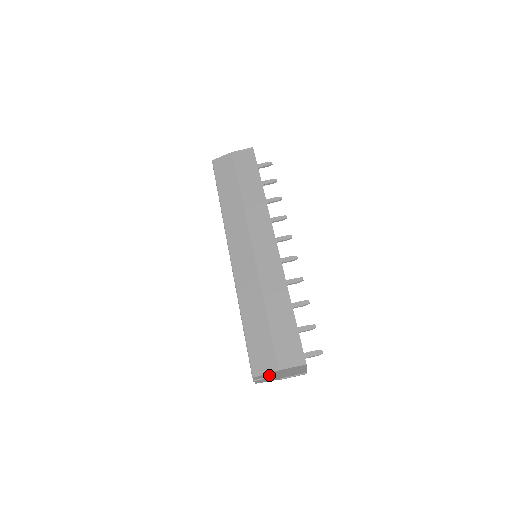
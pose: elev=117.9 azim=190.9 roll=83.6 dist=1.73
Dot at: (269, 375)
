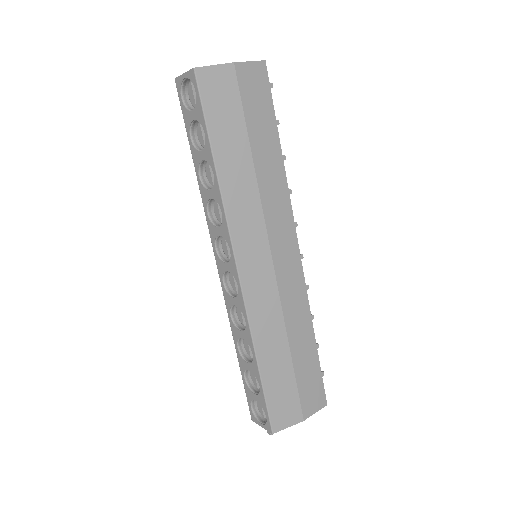
Dot at: occluded
